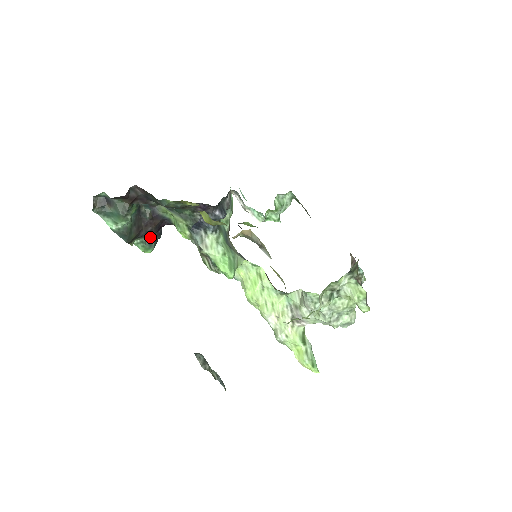
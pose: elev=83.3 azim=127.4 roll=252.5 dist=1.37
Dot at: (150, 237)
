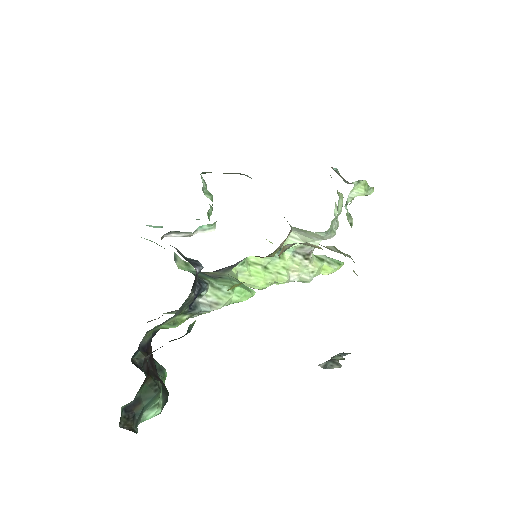
Dot at: occluded
